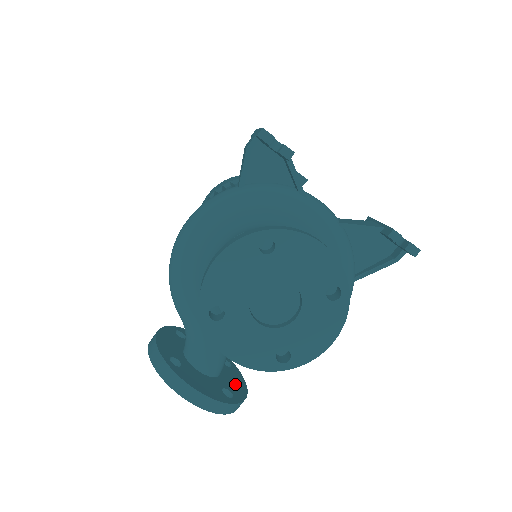
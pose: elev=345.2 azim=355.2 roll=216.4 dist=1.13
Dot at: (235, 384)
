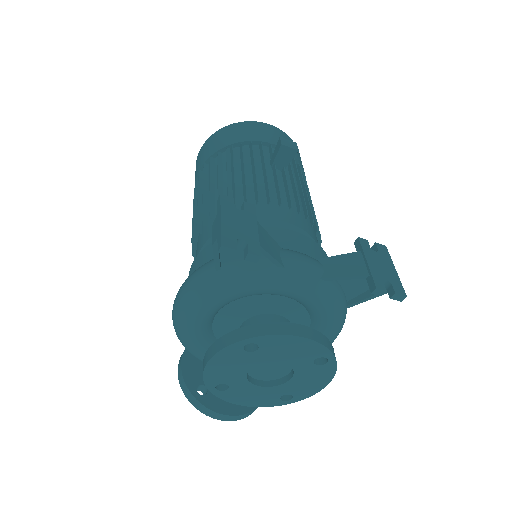
Dot at: occluded
